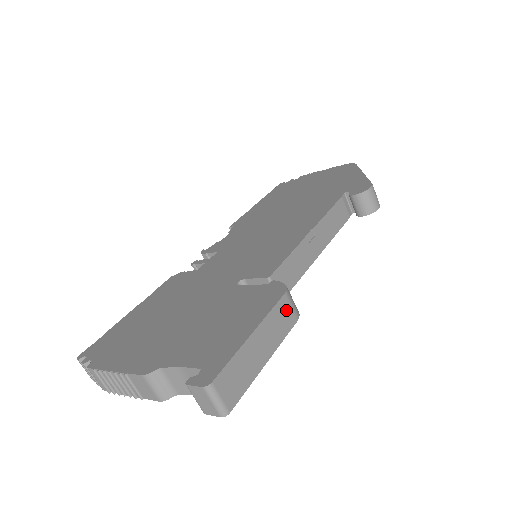
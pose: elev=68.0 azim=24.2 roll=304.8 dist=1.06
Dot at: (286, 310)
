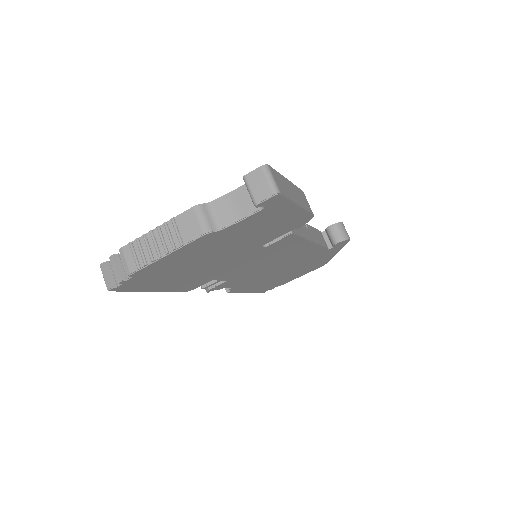
Dot at: (305, 199)
